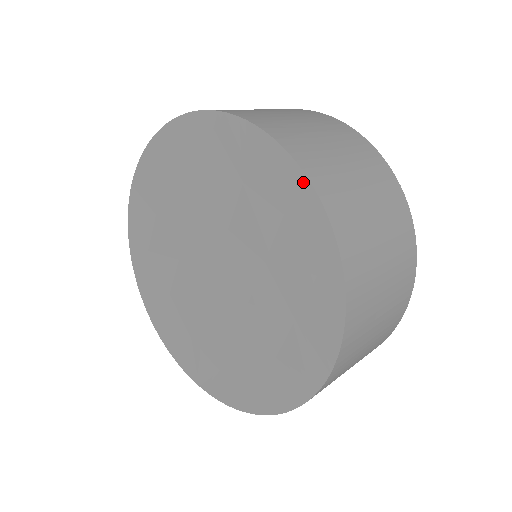
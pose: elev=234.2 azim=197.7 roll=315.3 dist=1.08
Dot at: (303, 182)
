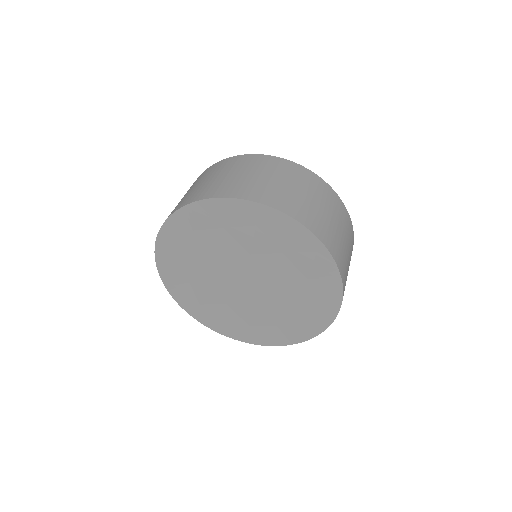
Dot at: (337, 307)
